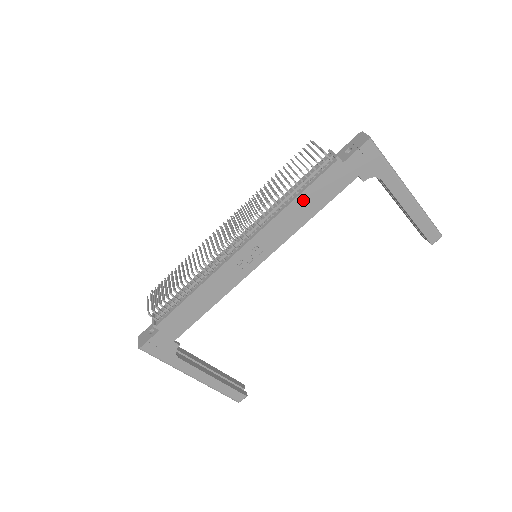
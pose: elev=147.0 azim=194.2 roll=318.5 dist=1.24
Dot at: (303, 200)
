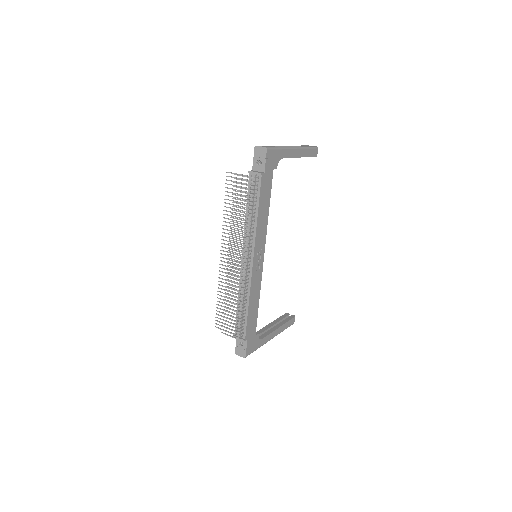
Dot at: (261, 209)
